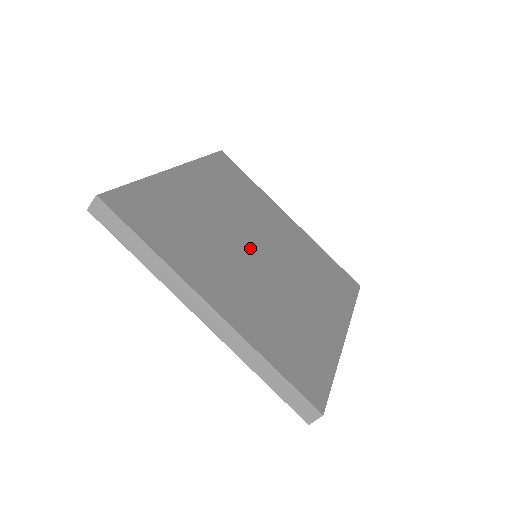
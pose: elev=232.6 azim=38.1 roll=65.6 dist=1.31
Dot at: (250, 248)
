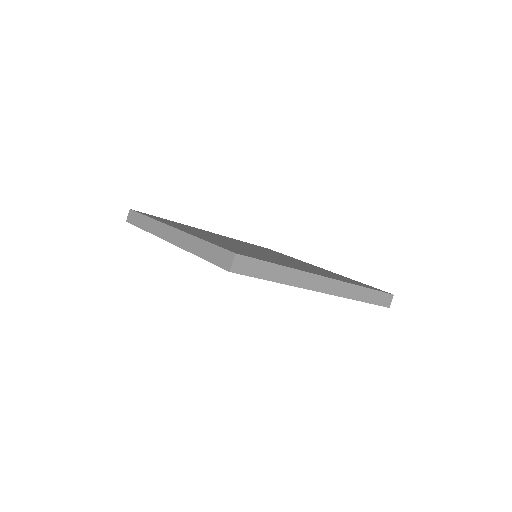
Dot at: occluded
